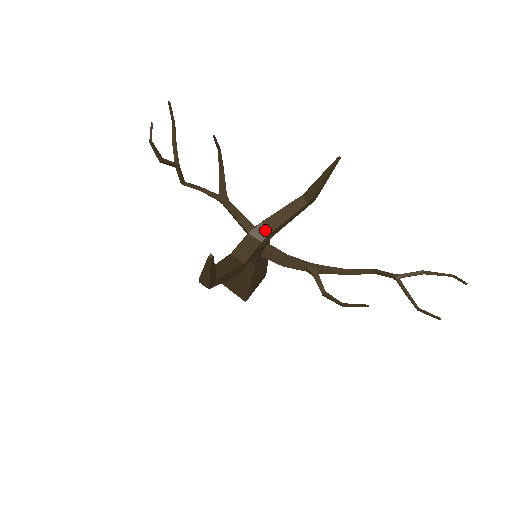
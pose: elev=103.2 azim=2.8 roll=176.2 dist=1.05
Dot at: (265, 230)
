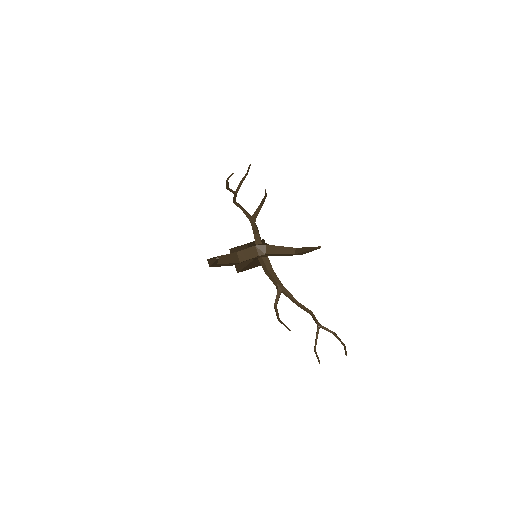
Dot at: (265, 251)
